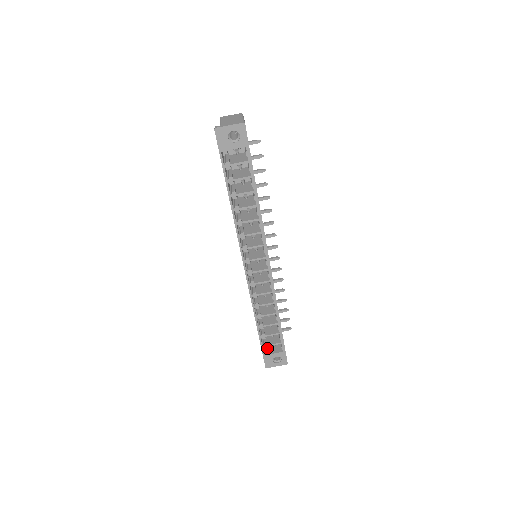
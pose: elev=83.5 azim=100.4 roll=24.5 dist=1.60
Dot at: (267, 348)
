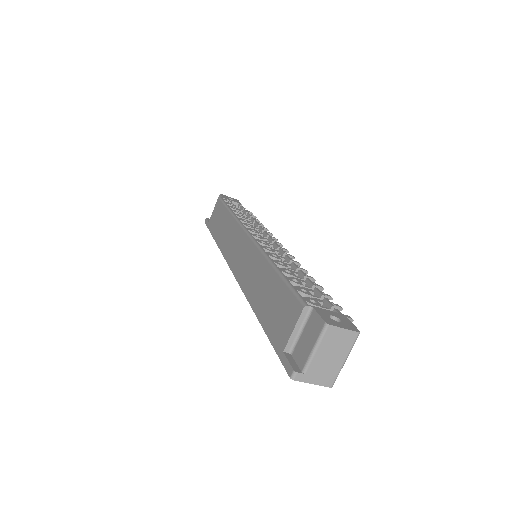
Dot at: occluded
